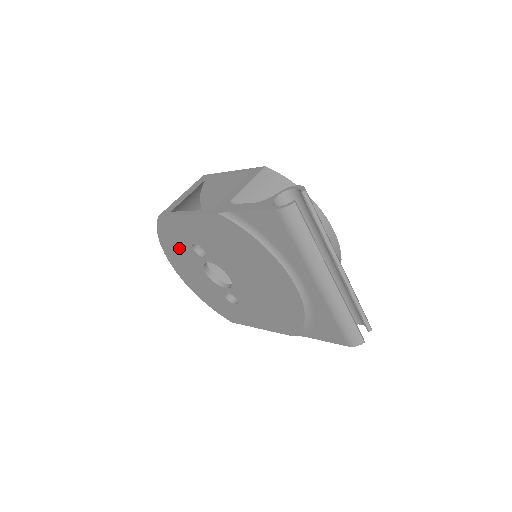
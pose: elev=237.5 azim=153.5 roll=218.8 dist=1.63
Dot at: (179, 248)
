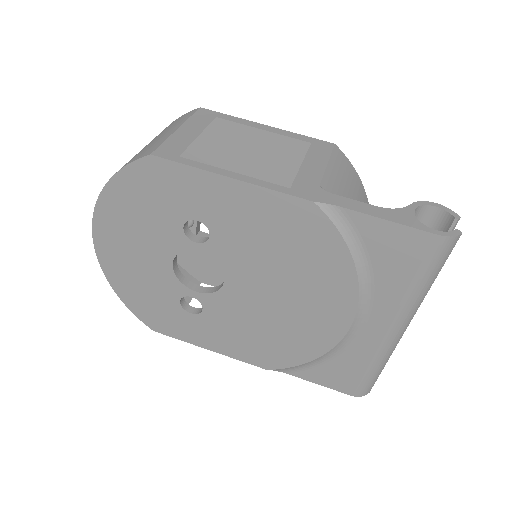
Dot at: (147, 214)
